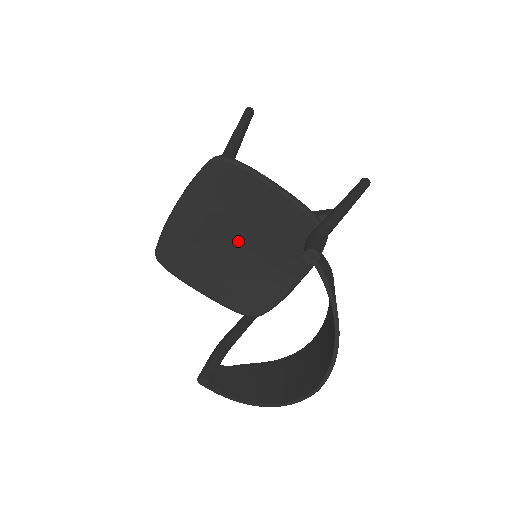
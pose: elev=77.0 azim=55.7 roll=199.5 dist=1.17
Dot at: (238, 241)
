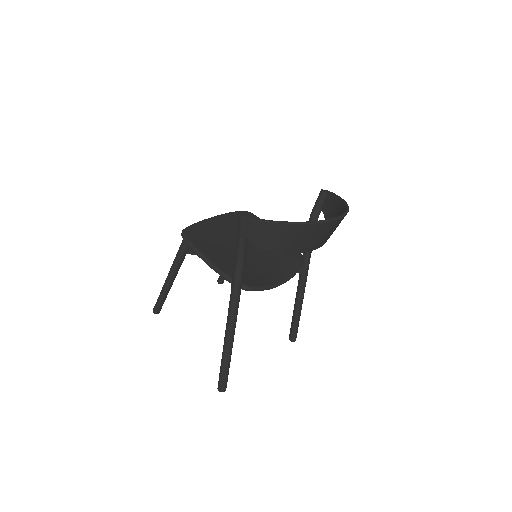
Dot at: occluded
